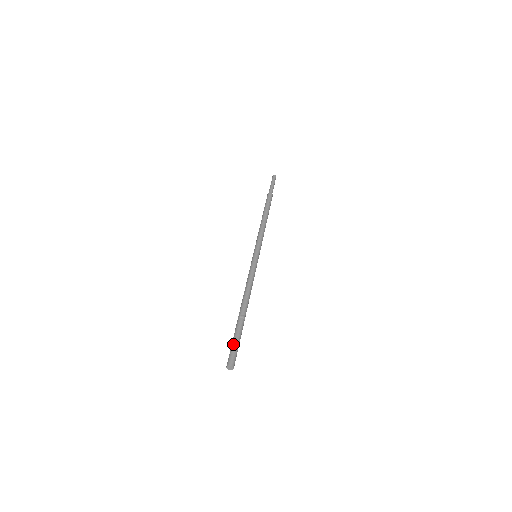
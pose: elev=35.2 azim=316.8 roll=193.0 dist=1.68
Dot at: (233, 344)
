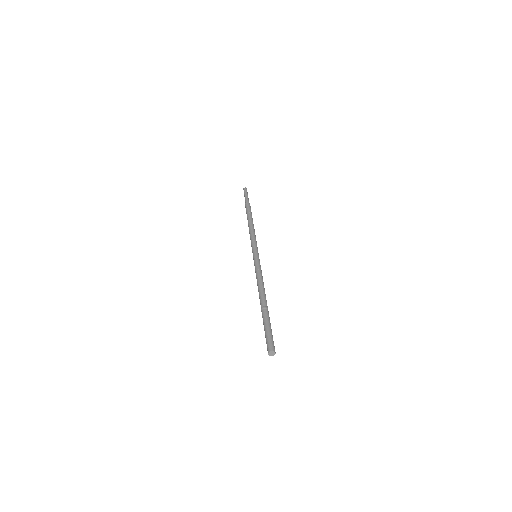
Dot at: (270, 332)
